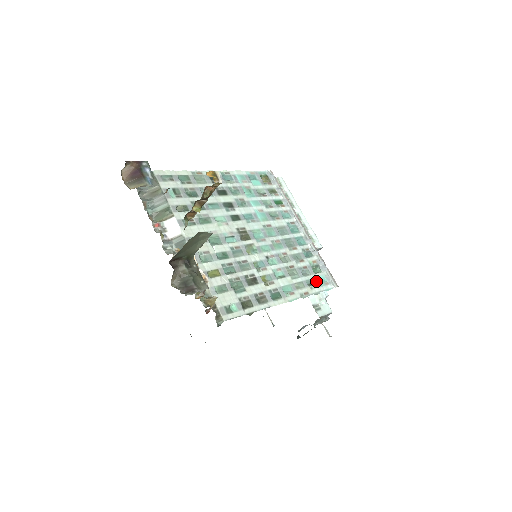
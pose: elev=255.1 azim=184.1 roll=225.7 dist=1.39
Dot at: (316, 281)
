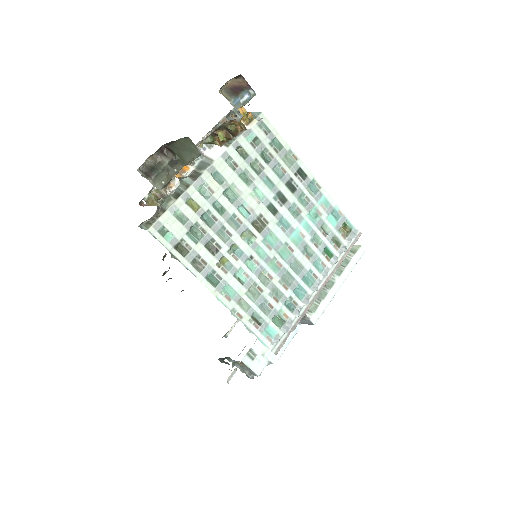
Dot at: (263, 324)
